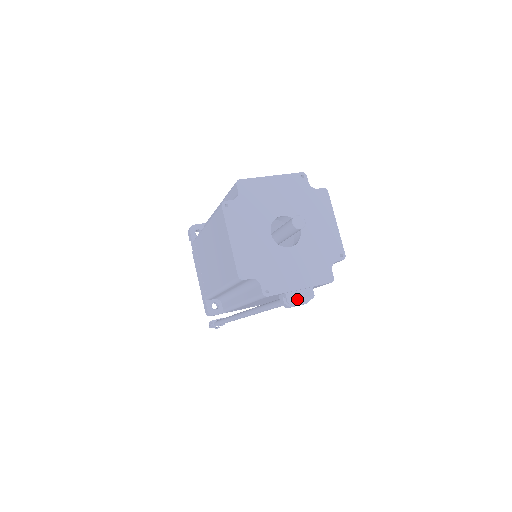
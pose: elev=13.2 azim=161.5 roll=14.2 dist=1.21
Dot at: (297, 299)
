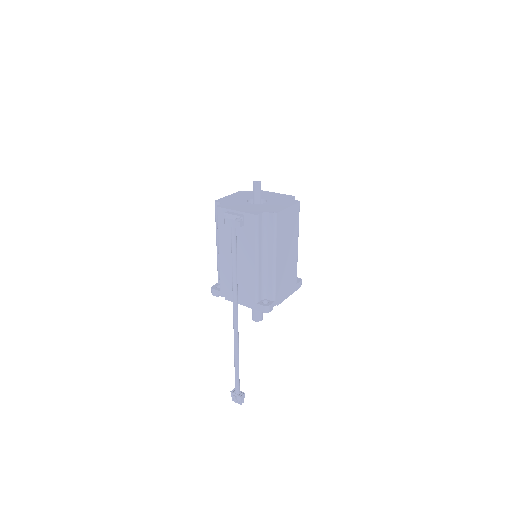
Dot at: (230, 214)
